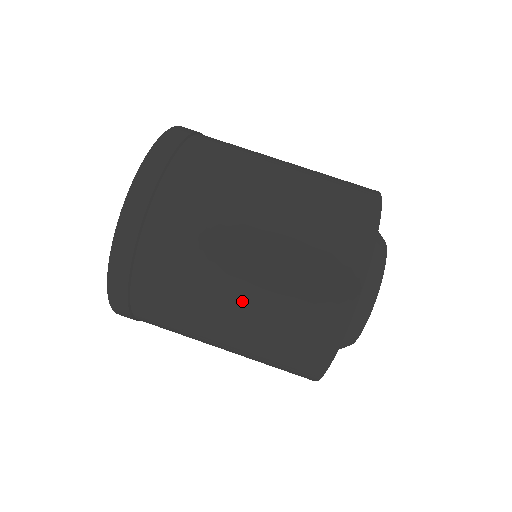
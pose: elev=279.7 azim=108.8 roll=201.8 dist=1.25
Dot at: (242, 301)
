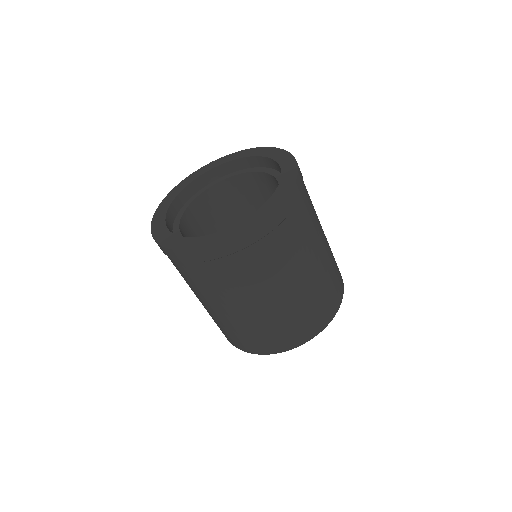
Dot at: (212, 310)
